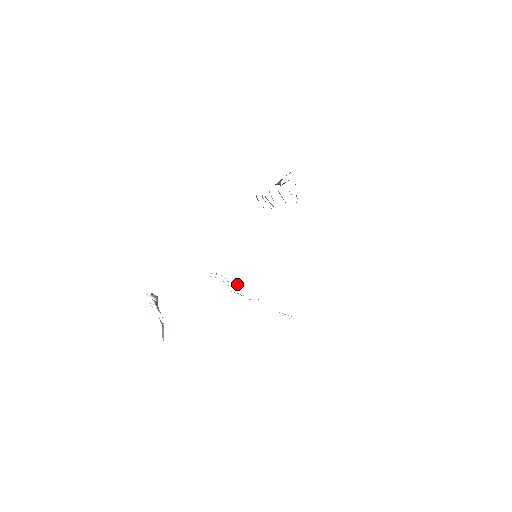
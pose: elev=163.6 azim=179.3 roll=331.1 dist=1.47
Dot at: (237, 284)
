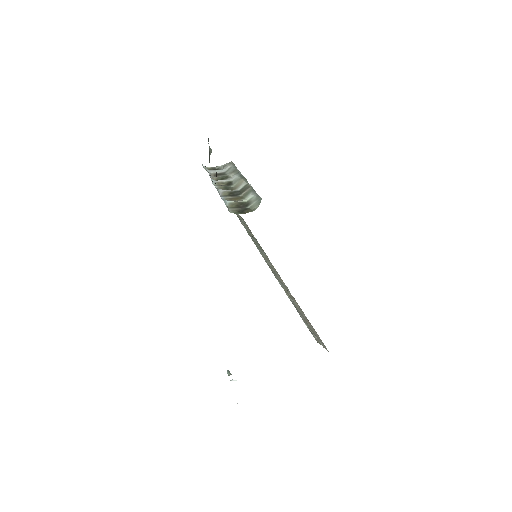
Dot at: occluded
